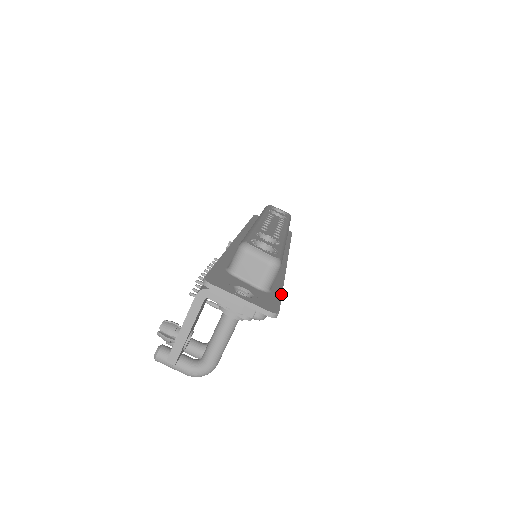
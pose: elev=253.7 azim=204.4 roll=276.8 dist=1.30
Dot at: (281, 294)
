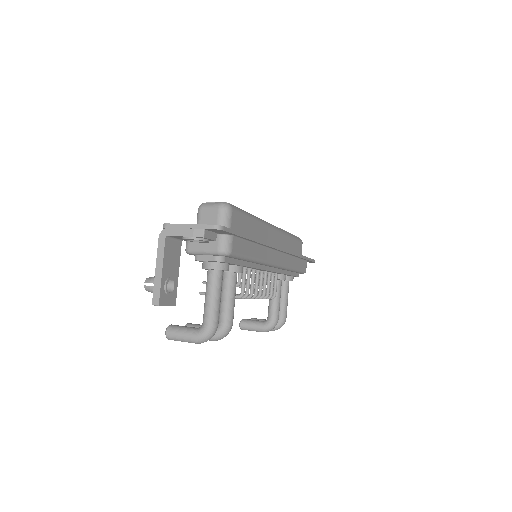
Dot at: (241, 233)
